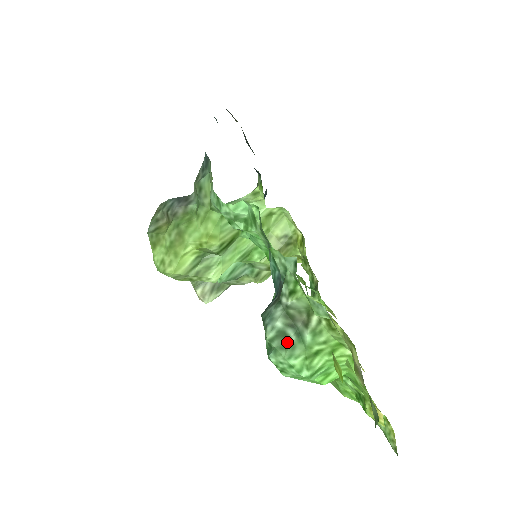
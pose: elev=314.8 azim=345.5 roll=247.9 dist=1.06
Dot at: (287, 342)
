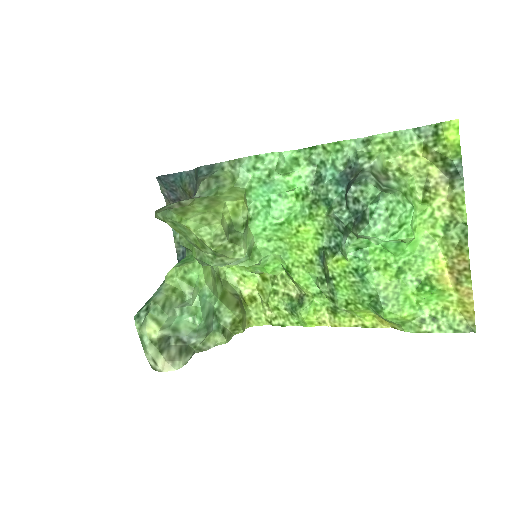
Dot at: (384, 190)
